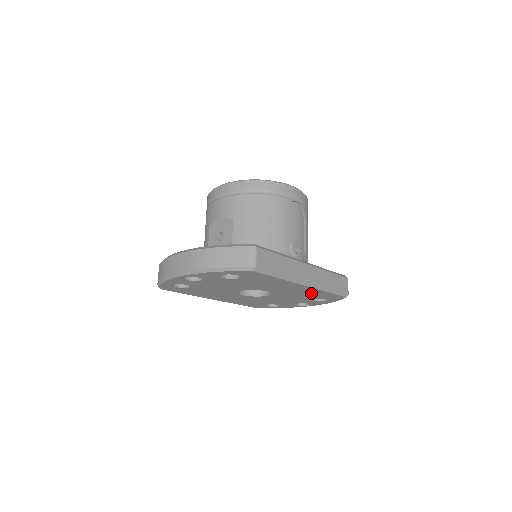
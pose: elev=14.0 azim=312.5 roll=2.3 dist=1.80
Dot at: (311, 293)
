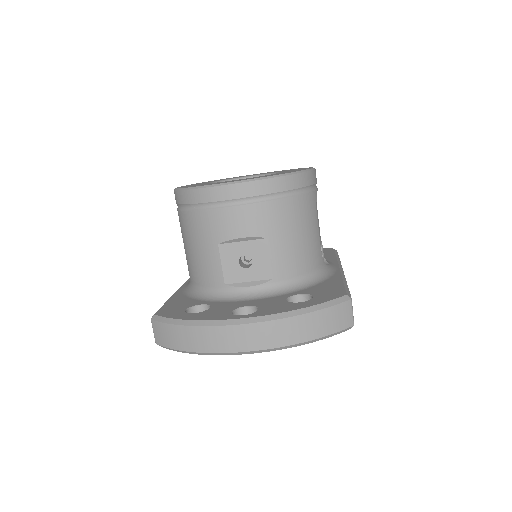
Dot at: occluded
